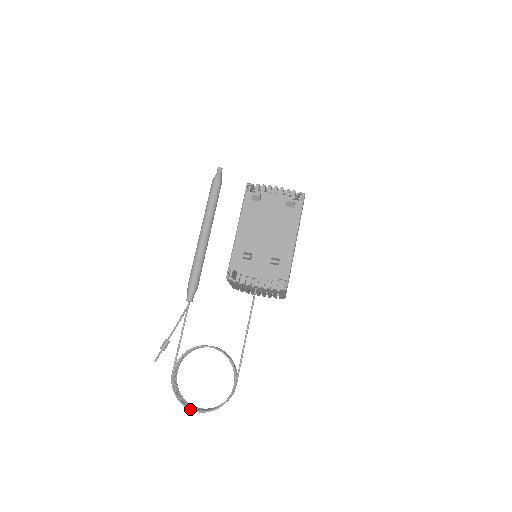
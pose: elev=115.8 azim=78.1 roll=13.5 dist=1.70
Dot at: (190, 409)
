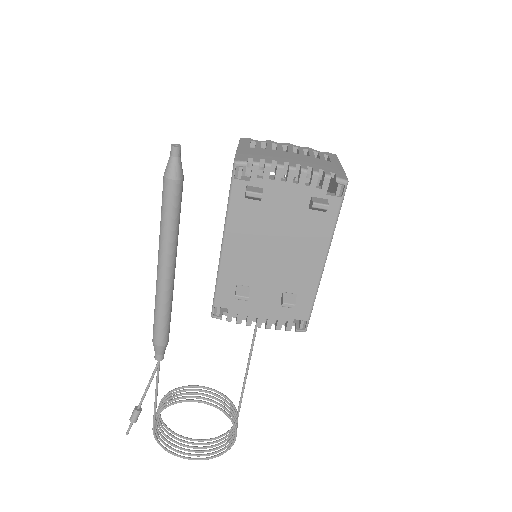
Dot at: (183, 458)
